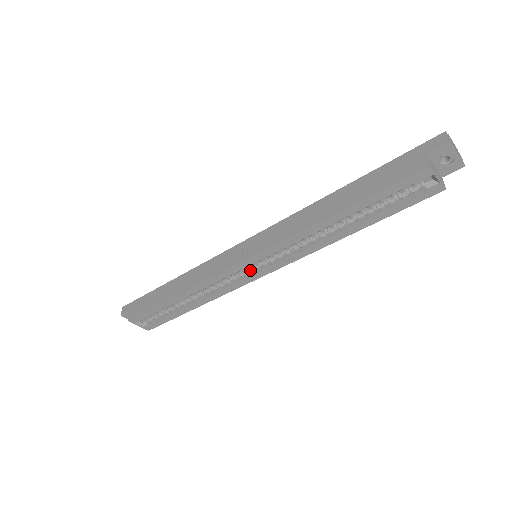
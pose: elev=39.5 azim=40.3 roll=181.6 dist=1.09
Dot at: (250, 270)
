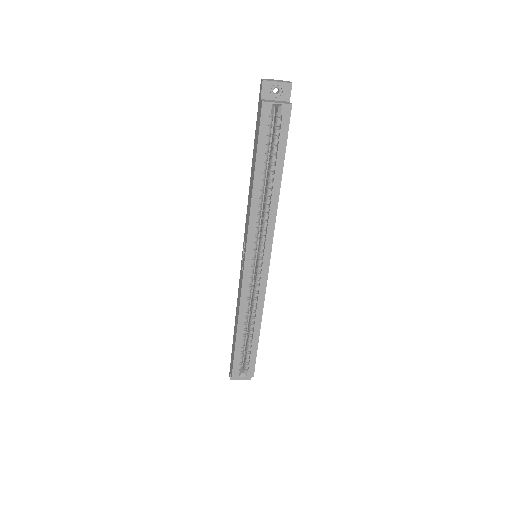
Dot at: (258, 267)
